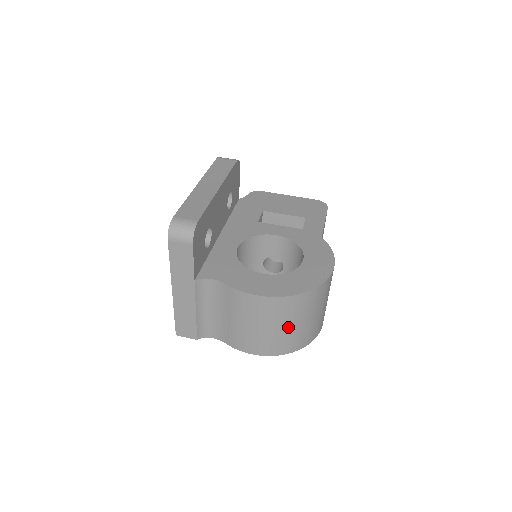
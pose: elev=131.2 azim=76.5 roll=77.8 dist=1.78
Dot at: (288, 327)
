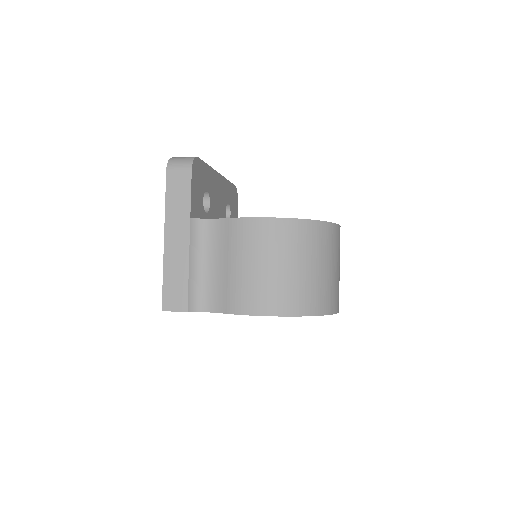
Dot at: (297, 268)
